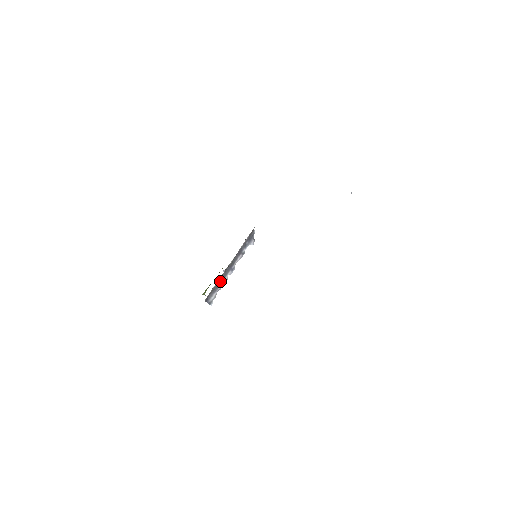
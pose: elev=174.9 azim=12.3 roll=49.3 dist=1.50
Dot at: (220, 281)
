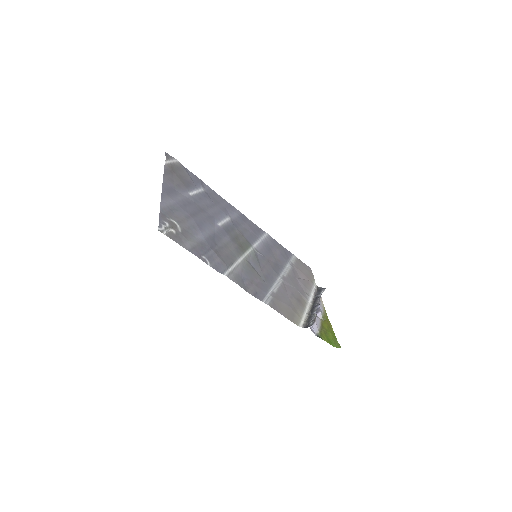
Dot at: (310, 315)
